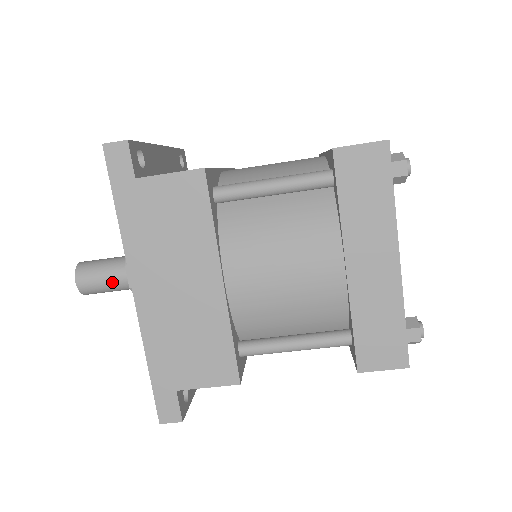
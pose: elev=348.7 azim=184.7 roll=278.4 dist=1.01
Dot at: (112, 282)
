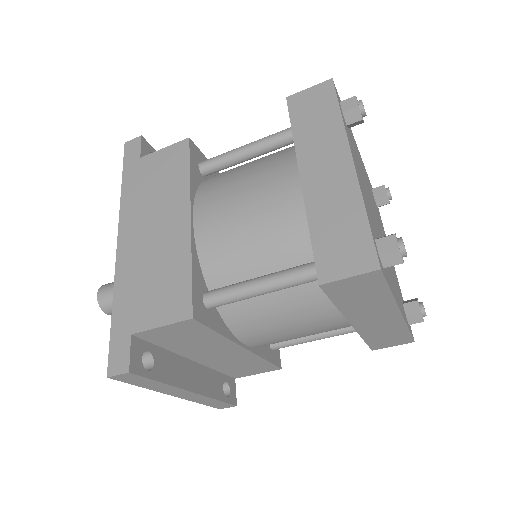
Dot at: occluded
